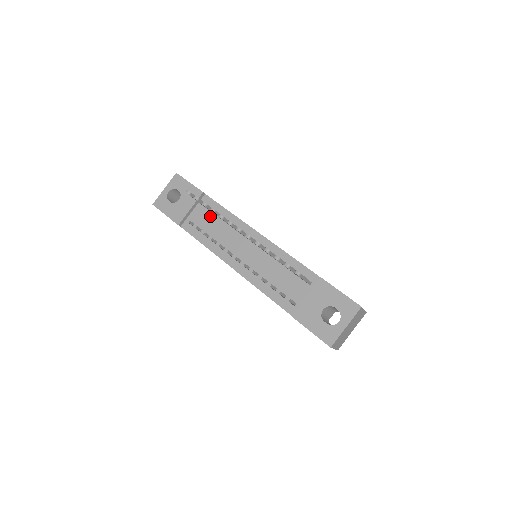
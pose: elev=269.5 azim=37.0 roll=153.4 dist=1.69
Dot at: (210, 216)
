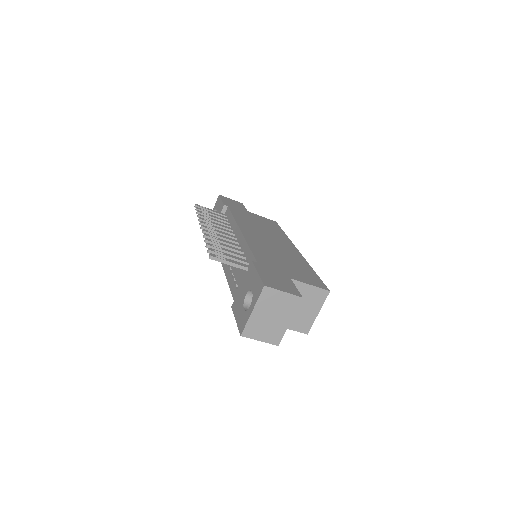
Dot at: occluded
